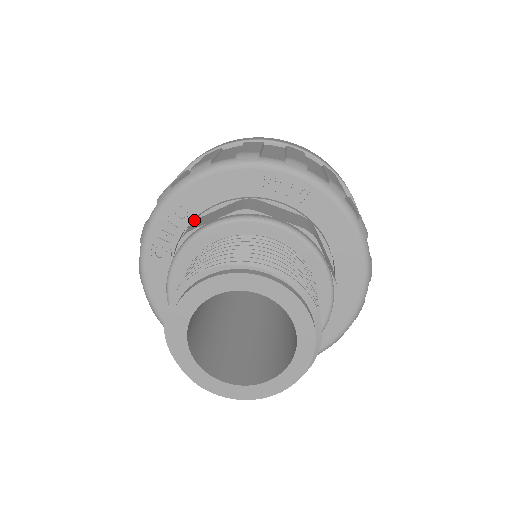
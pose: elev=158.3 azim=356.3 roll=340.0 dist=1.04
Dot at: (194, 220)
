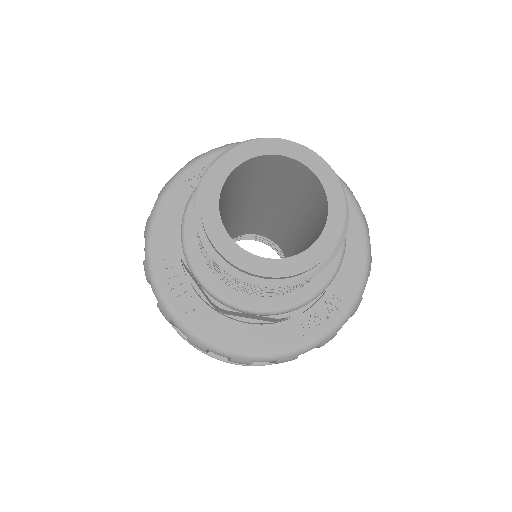
Dot at: occluded
